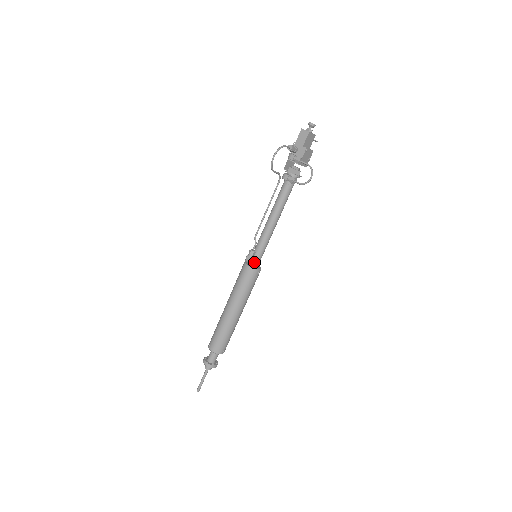
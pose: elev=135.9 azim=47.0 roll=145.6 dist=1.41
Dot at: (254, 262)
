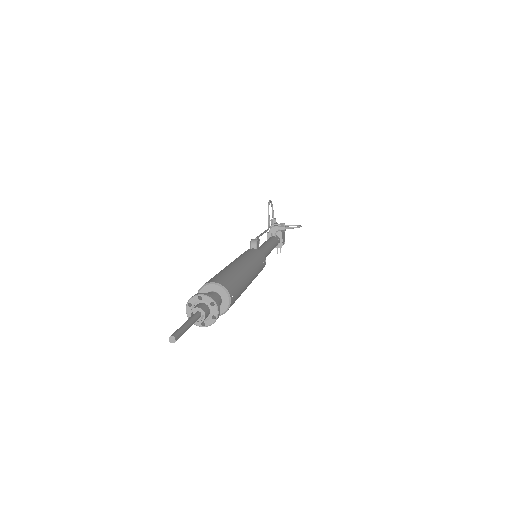
Dot at: occluded
